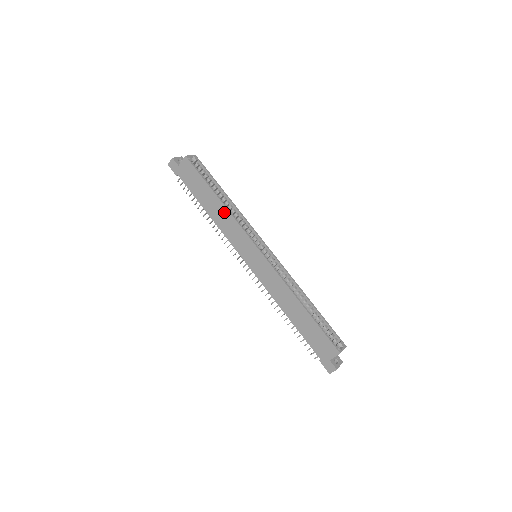
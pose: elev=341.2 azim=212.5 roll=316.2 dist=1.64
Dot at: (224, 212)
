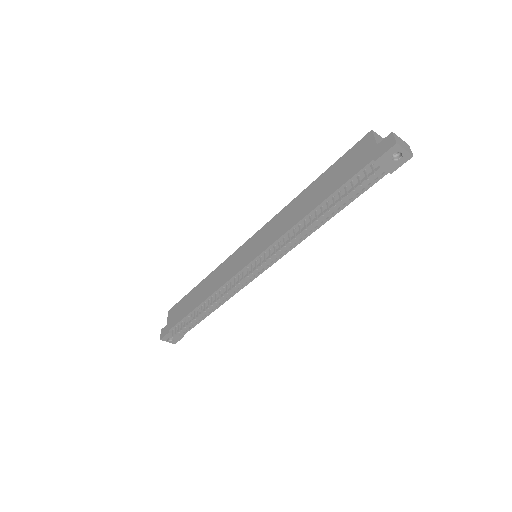
Dot at: (209, 279)
